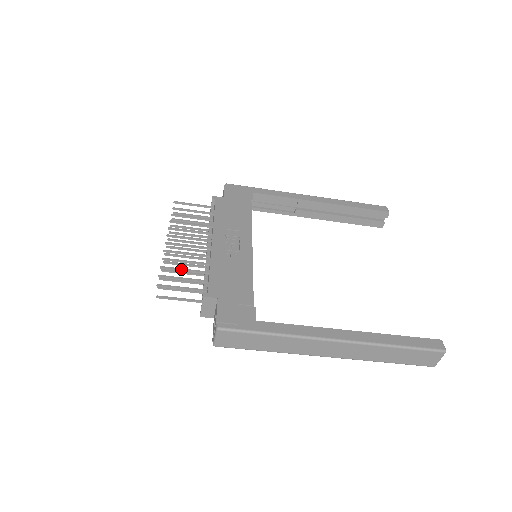
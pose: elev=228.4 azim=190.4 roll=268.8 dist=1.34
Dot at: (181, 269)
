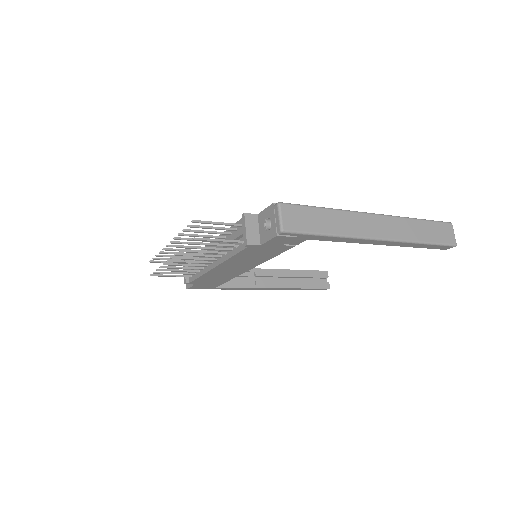
Dot at: (203, 230)
